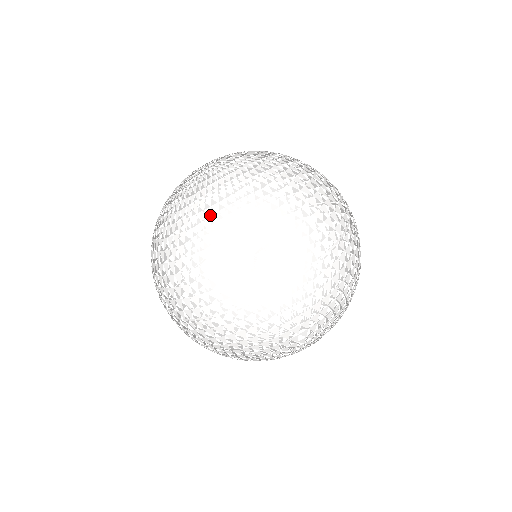
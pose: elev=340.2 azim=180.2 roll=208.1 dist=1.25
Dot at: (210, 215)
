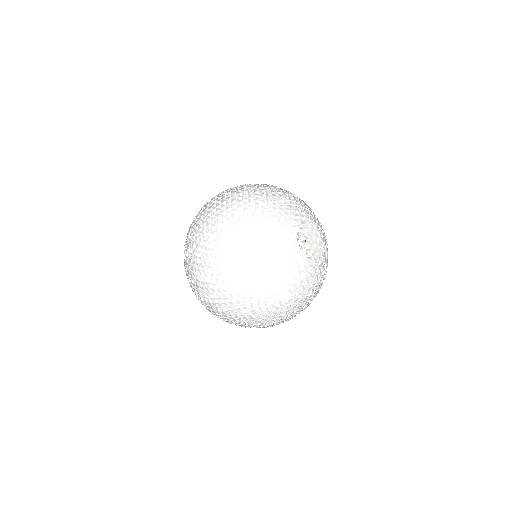
Dot at: occluded
